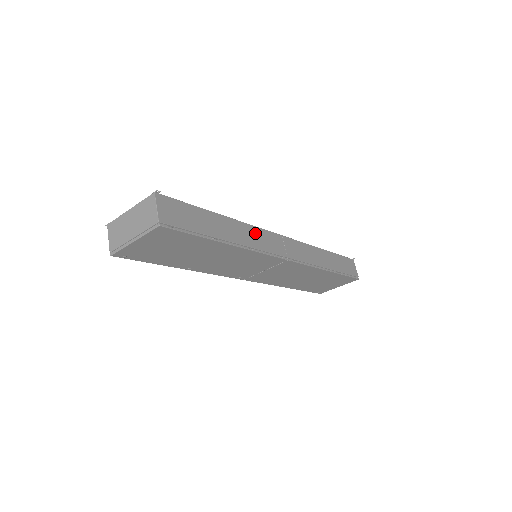
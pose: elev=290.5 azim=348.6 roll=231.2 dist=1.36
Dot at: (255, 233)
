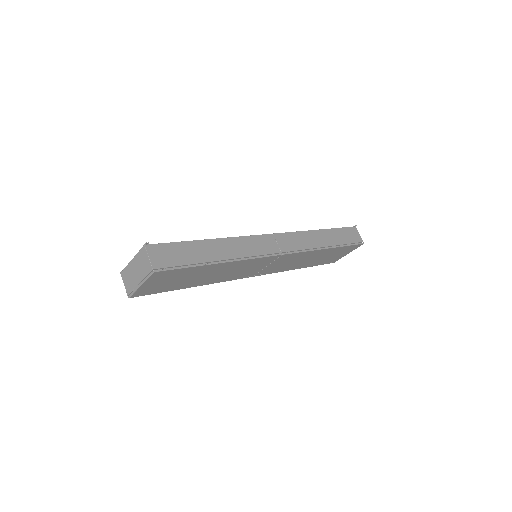
Dot at: (245, 242)
